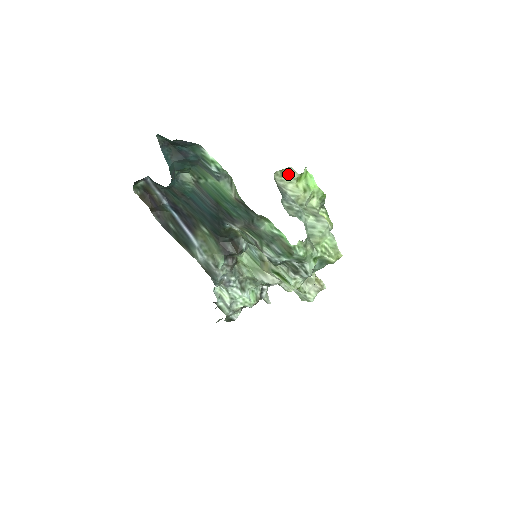
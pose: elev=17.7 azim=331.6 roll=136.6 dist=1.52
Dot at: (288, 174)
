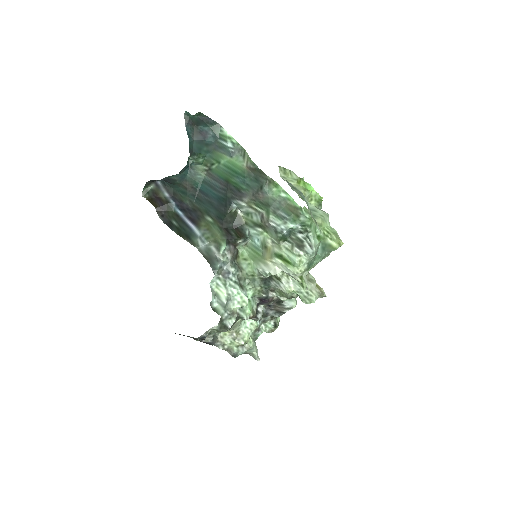
Dot at: (289, 175)
